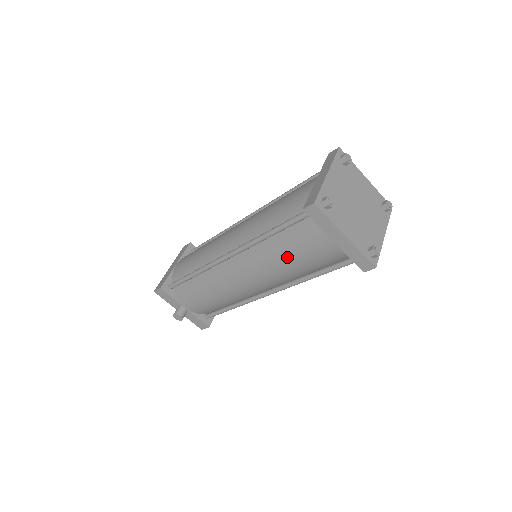
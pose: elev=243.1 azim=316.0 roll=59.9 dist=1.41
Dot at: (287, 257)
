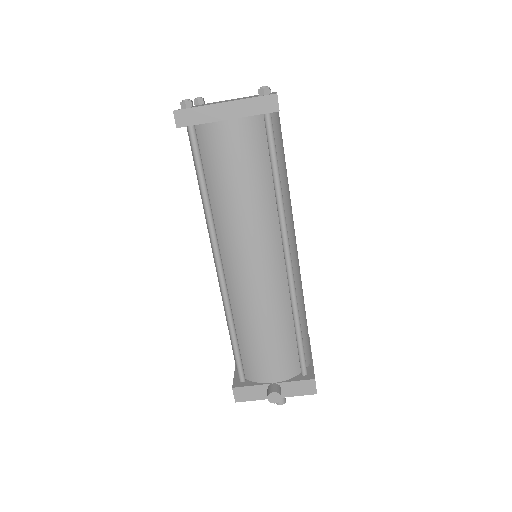
Dot at: (233, 189)
